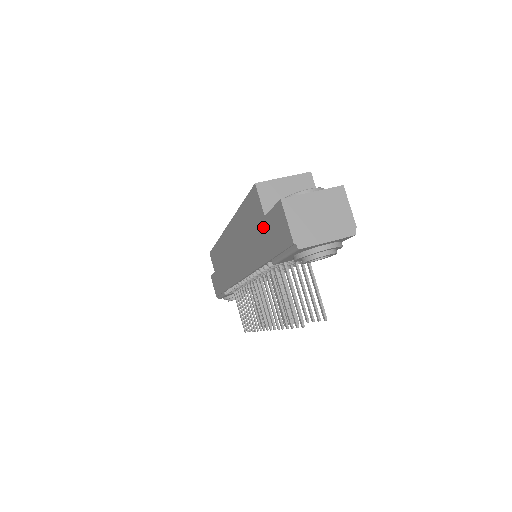
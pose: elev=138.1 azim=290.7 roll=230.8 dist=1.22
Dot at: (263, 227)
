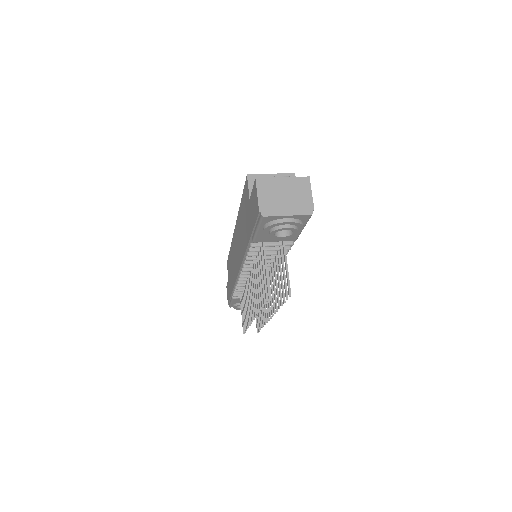
Dot at: (248, 210)
